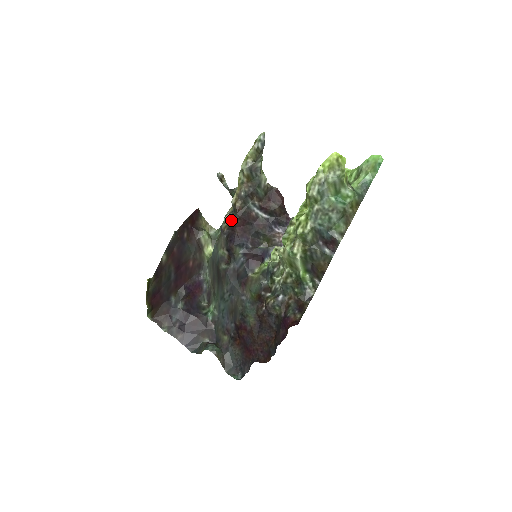
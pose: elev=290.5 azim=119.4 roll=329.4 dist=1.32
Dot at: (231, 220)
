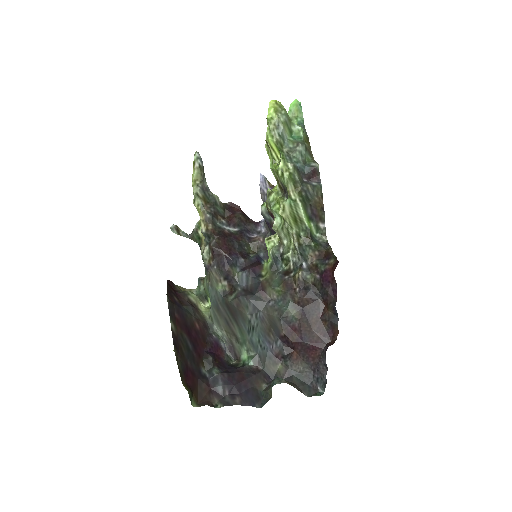
Dot at: (213, 245)
